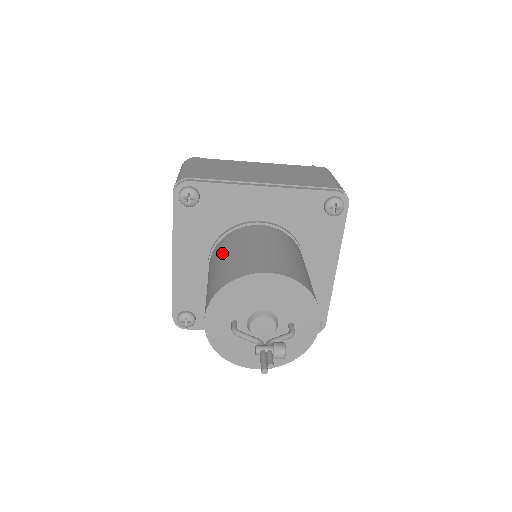
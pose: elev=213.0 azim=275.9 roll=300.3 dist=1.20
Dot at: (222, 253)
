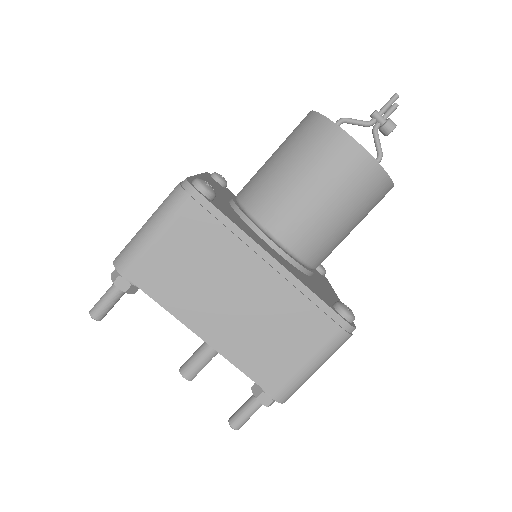
Dot at: occluded
